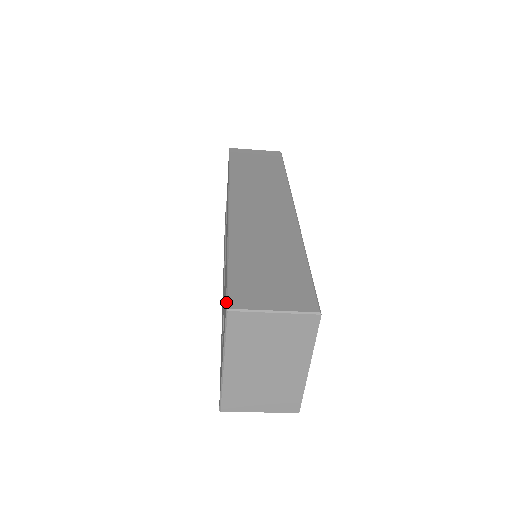
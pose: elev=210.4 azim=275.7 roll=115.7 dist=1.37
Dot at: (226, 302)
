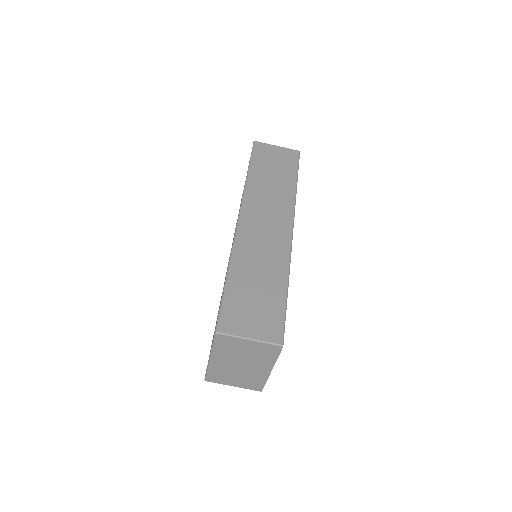
Dot at: (216, 325)
